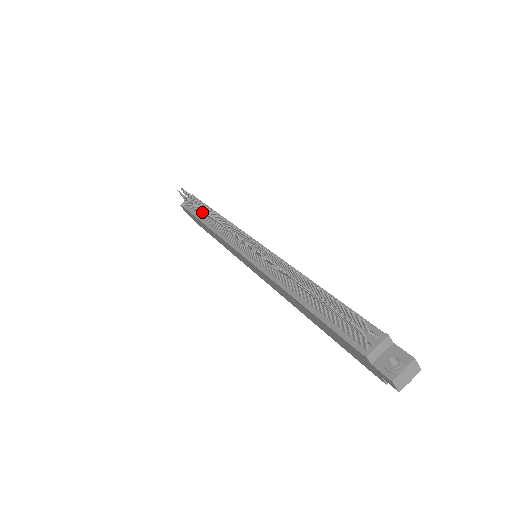
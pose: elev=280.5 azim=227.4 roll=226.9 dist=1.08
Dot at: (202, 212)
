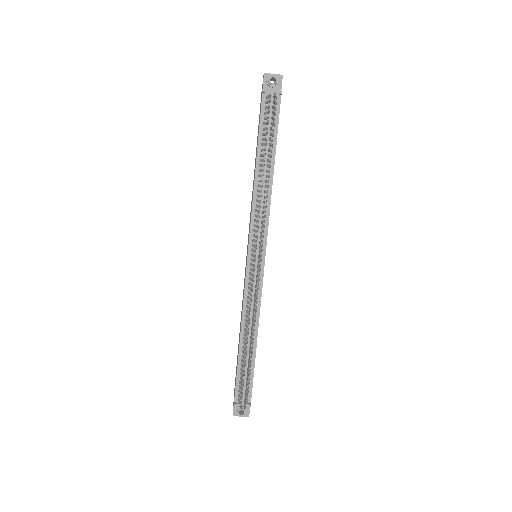
Dot at: occluded
